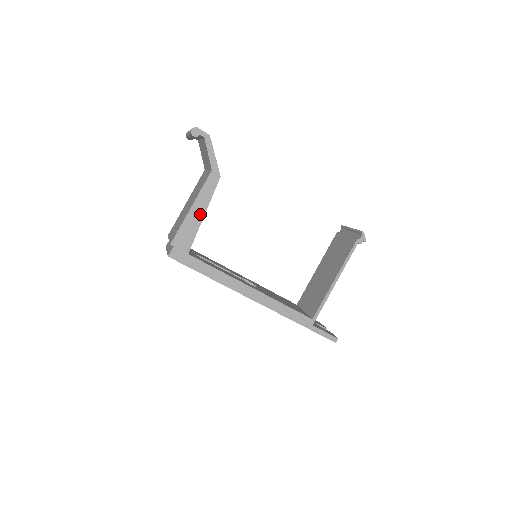
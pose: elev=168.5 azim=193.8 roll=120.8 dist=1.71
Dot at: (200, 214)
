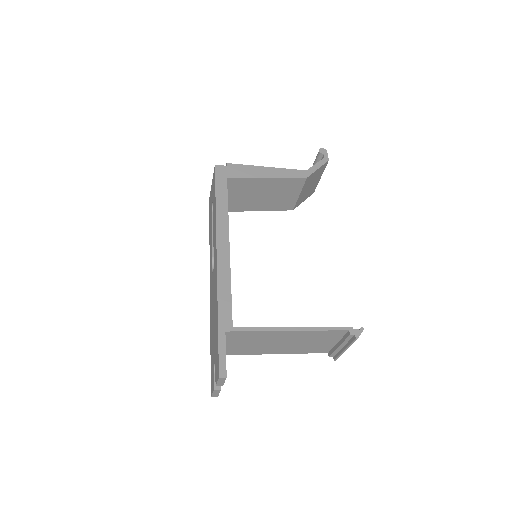
Dot at: (267, 175)
